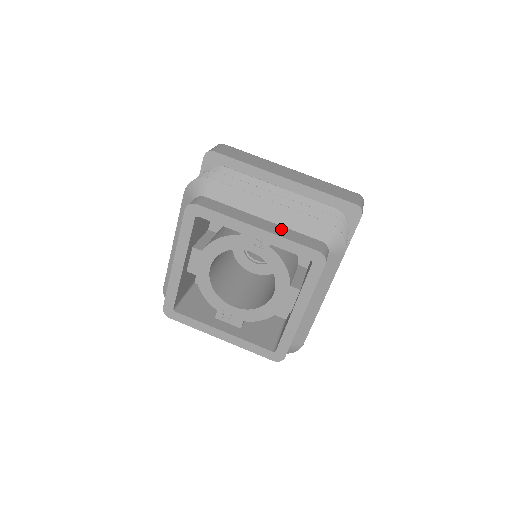
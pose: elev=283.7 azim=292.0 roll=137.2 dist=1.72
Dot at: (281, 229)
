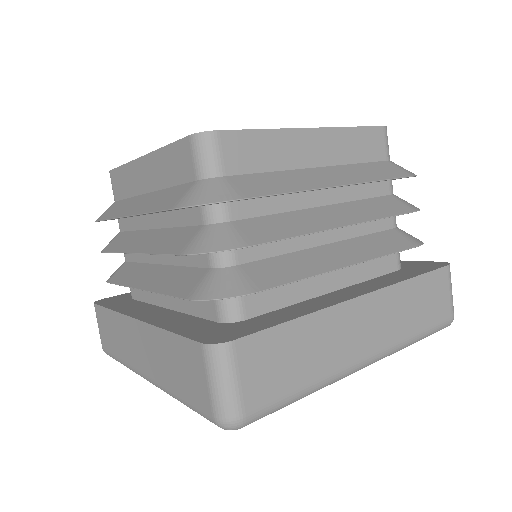
Dot at: occluded
